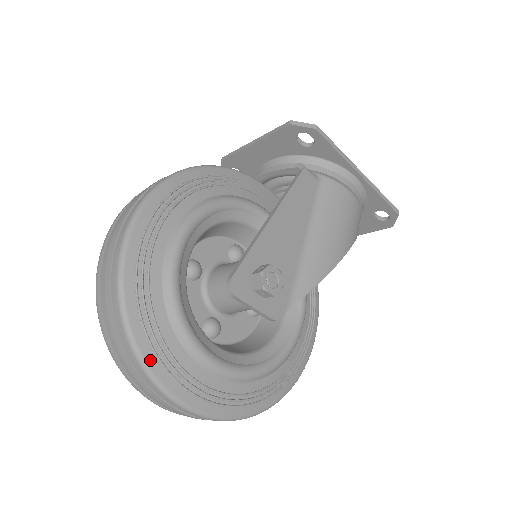
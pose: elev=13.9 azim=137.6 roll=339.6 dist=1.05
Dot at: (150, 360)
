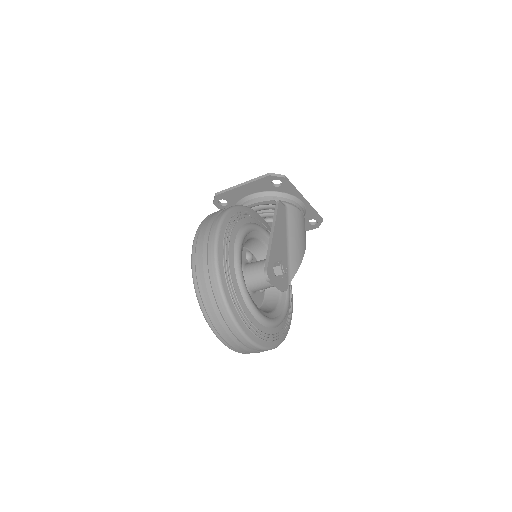
Dot at: (239, 320)
